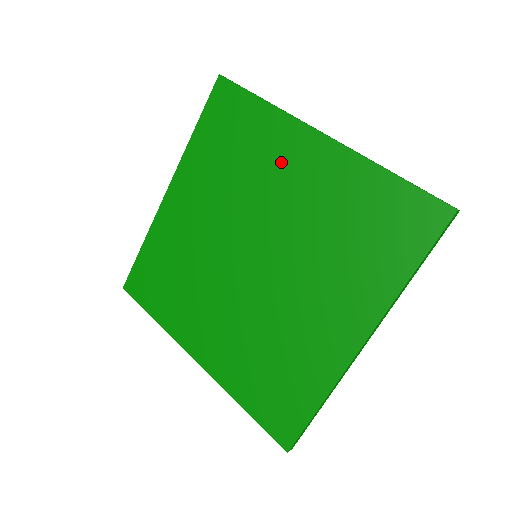
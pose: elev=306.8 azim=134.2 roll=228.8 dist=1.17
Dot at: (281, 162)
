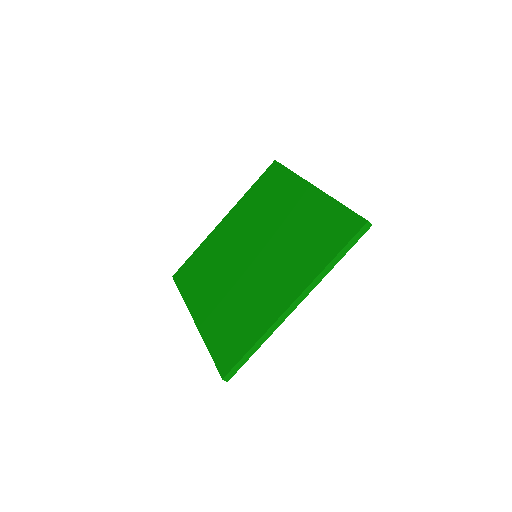
Dot at: (288, 201)
